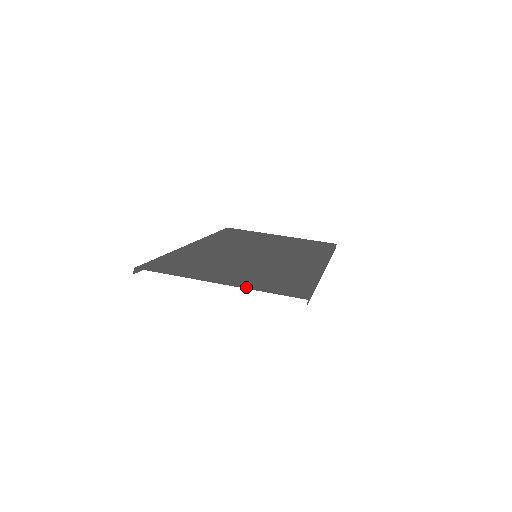
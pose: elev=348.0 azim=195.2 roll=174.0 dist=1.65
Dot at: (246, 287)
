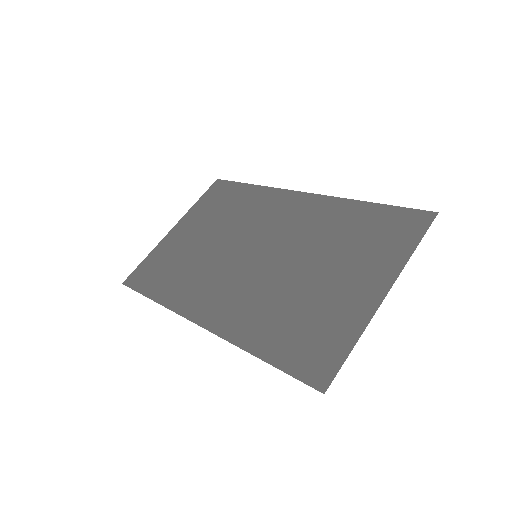
Dot at: (400, 265)
